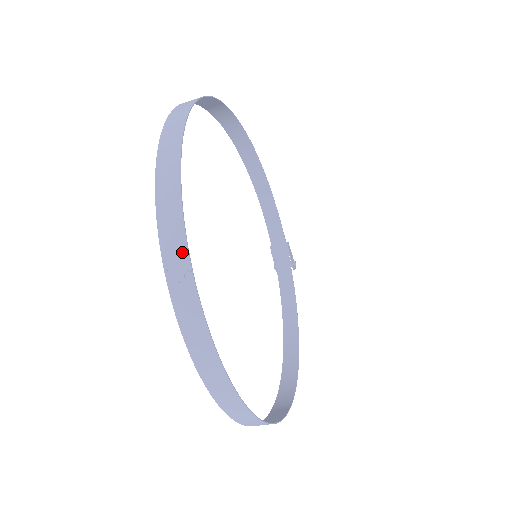
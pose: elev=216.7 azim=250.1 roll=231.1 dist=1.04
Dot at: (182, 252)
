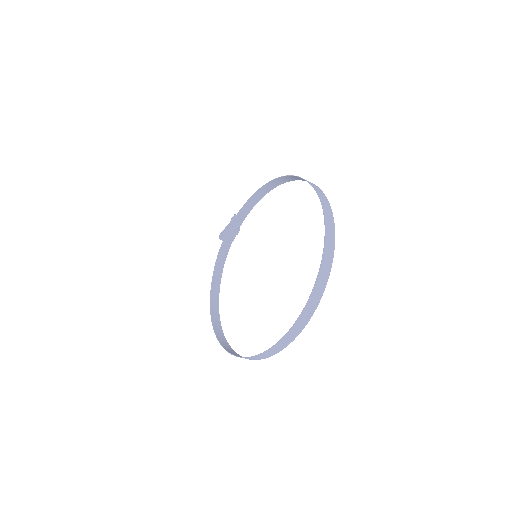
Dot at: (315, 307)
